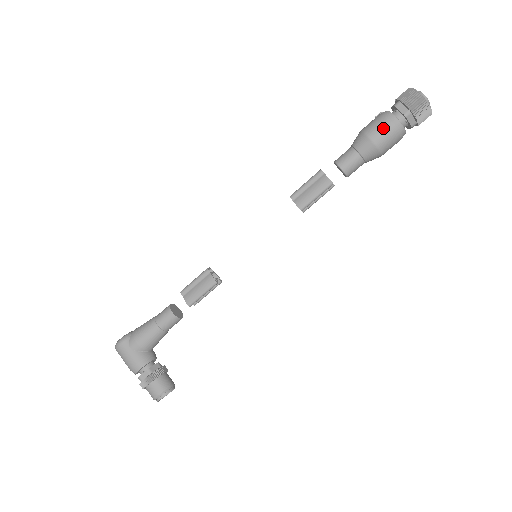
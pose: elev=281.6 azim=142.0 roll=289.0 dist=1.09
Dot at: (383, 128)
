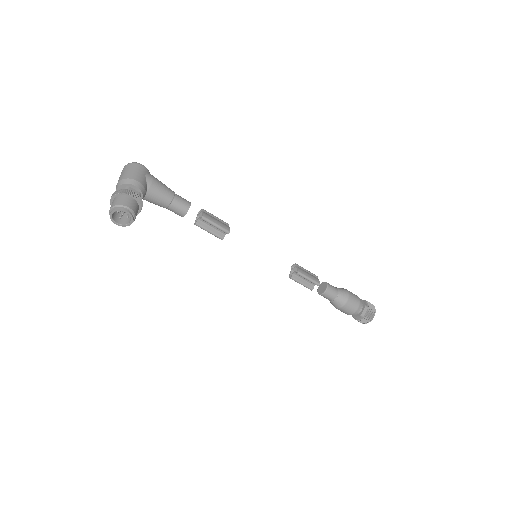
Dot at: (356, 297)
